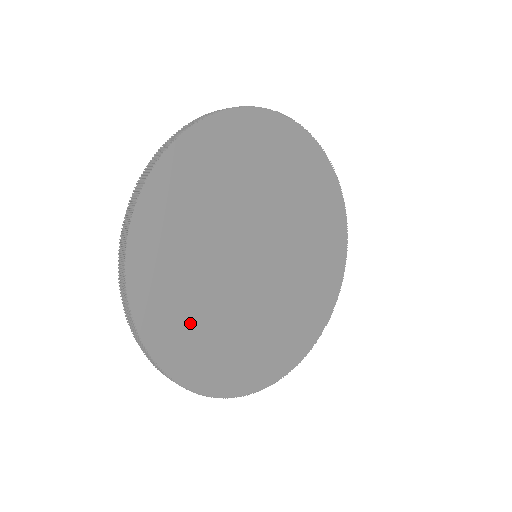
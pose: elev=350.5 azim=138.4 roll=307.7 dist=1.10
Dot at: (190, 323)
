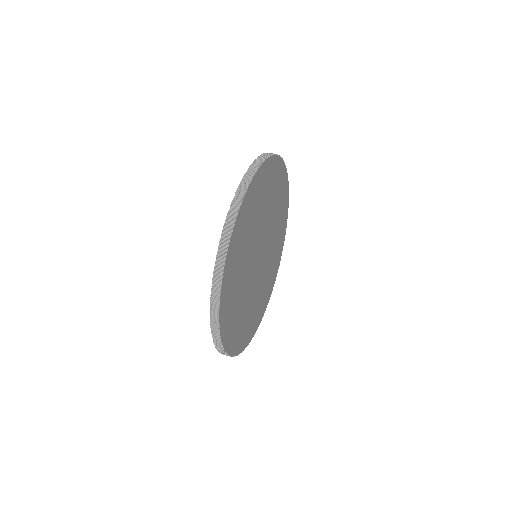
Dot at: (250, 320)
